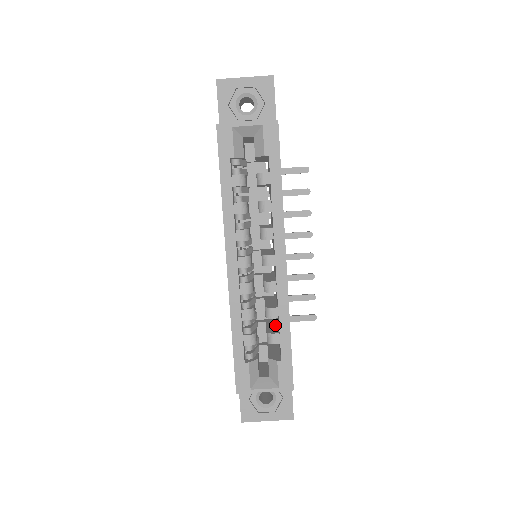
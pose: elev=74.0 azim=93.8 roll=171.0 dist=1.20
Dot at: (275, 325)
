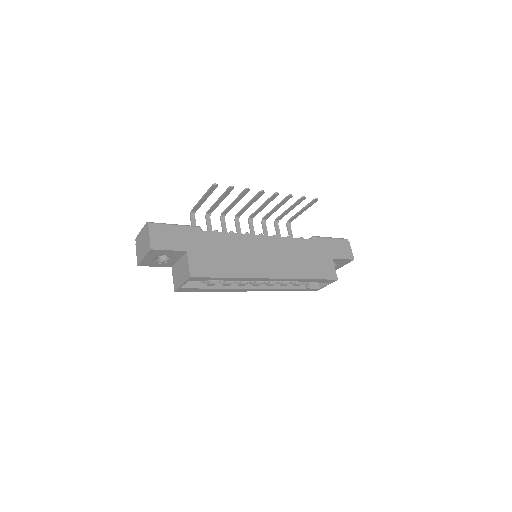
Dot at: occluded
